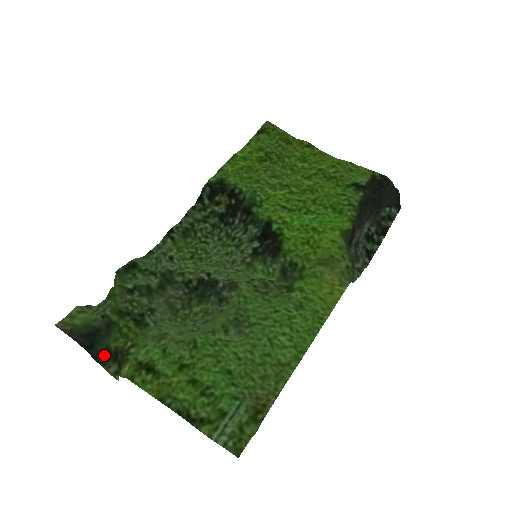
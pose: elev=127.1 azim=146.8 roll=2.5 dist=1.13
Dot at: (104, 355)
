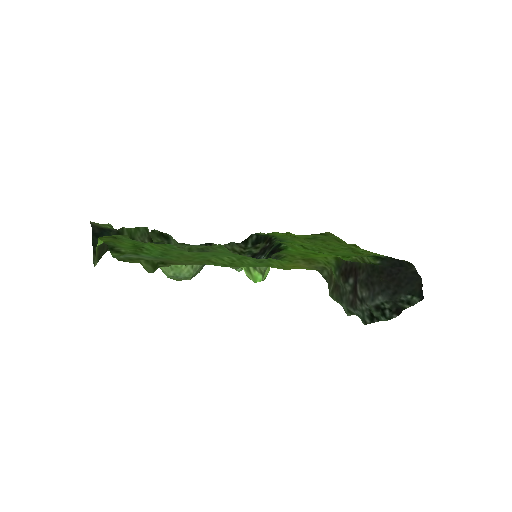
Dot at: occluded
